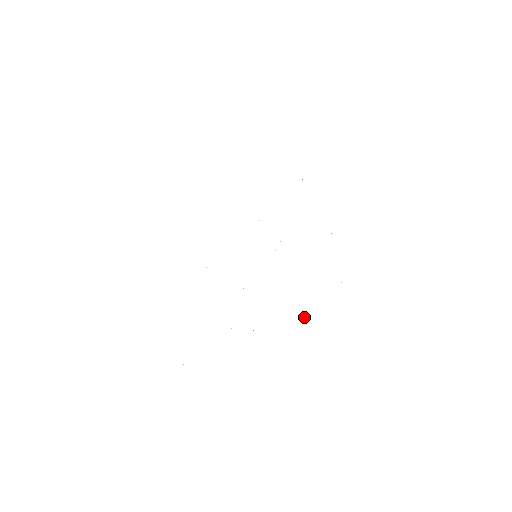
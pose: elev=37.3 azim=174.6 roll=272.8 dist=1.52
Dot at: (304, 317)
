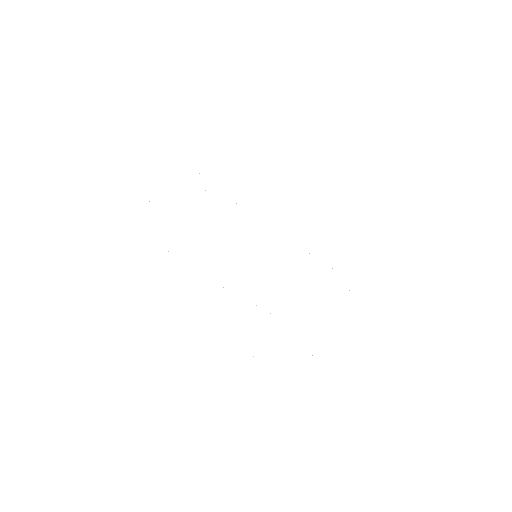
Dot at: occluded
